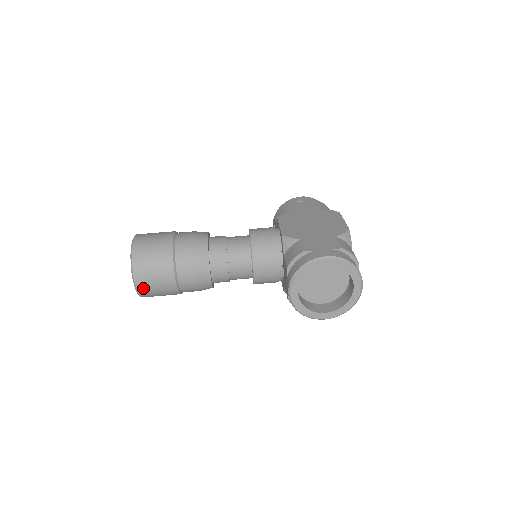
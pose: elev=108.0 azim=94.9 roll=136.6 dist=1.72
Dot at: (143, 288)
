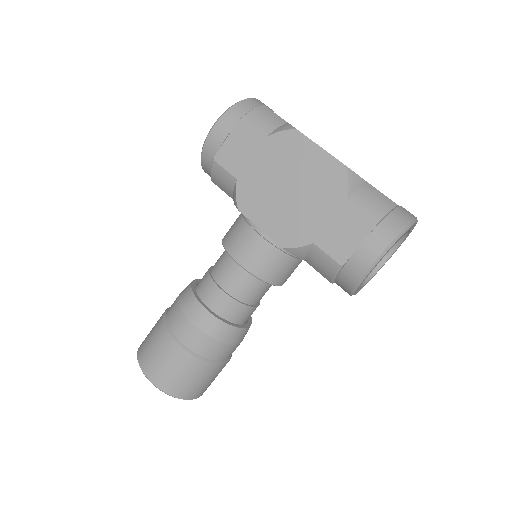
Dot at: occluded
